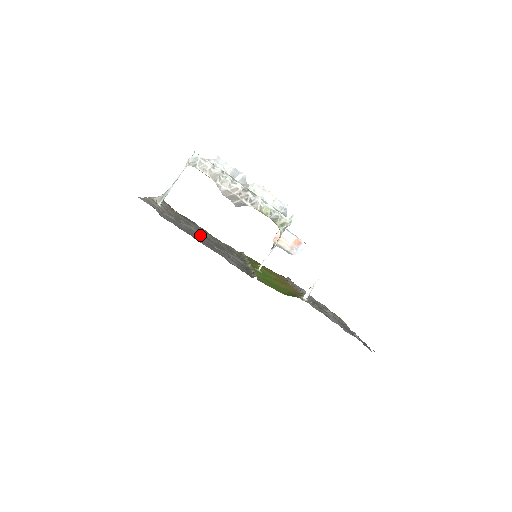
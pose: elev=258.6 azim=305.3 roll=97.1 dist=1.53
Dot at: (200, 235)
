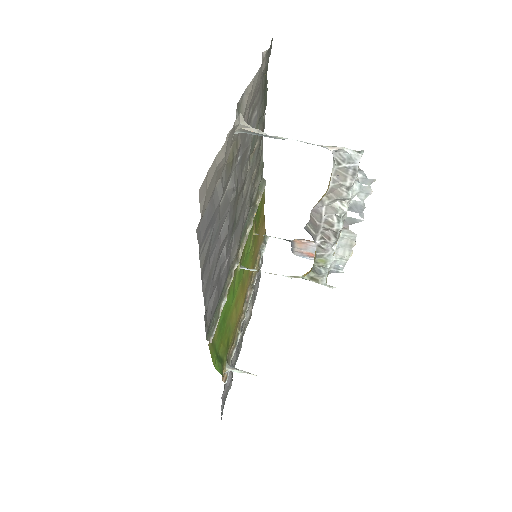
Dot at: (228, 218)
